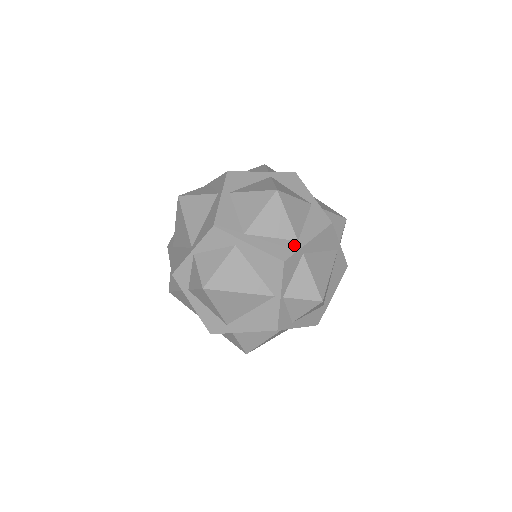
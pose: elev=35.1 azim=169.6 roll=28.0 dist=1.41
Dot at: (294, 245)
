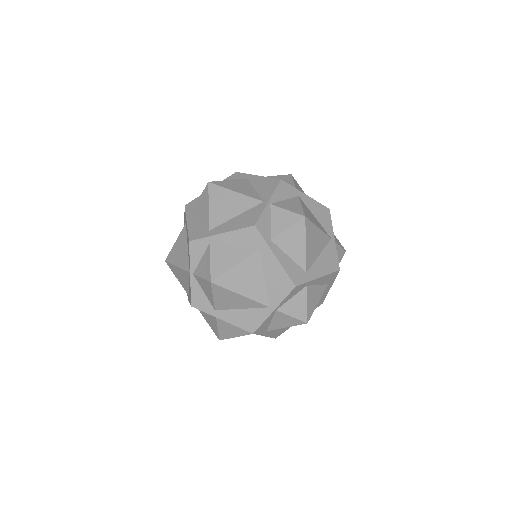
Dot at: occluded
